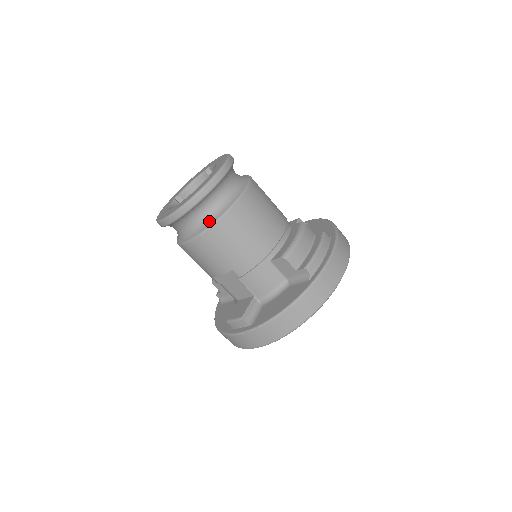
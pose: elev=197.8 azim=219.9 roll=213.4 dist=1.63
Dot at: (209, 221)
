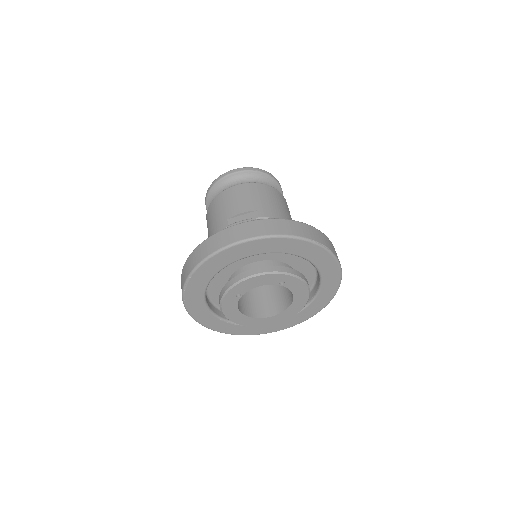
Dot at: occluded
